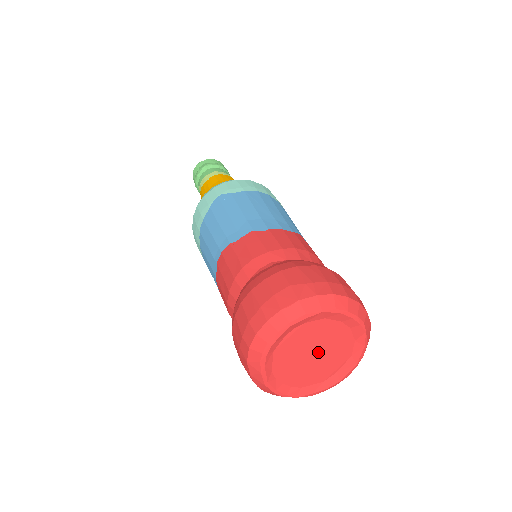
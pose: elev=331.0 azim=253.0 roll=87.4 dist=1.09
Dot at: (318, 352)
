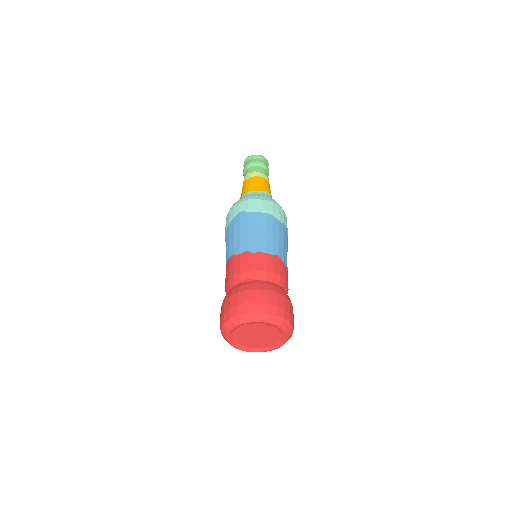
Dot at: (259, 335)
